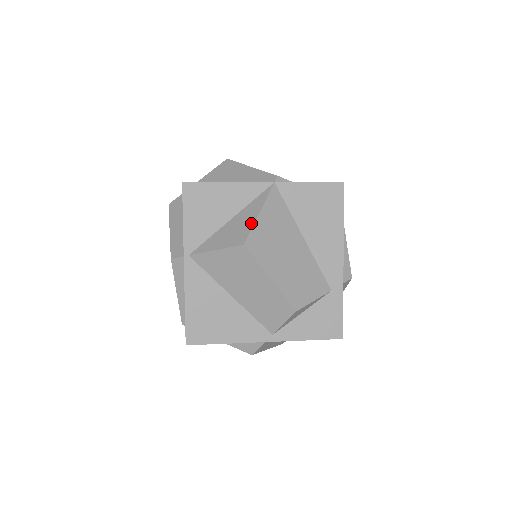
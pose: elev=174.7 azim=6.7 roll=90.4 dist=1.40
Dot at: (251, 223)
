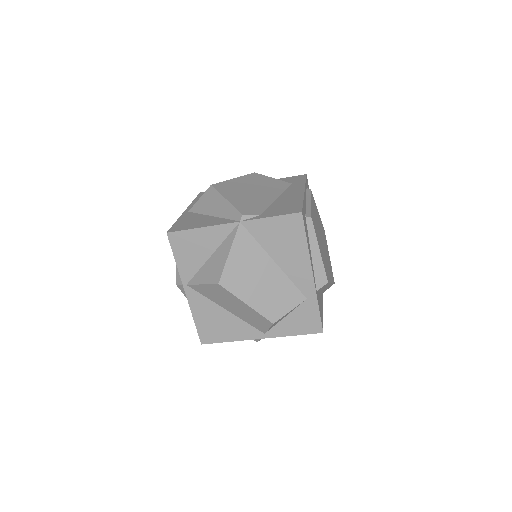
Dot at: (223, 263)
